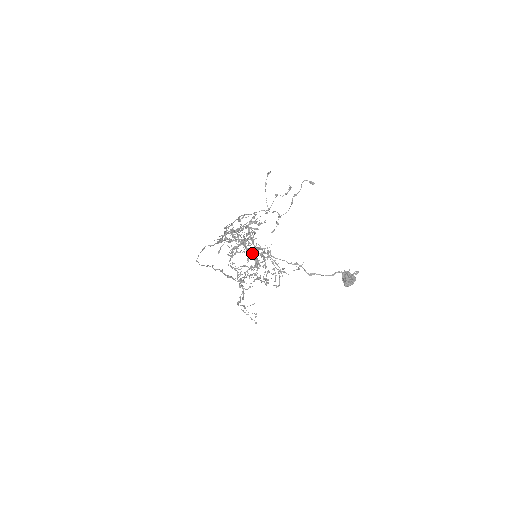
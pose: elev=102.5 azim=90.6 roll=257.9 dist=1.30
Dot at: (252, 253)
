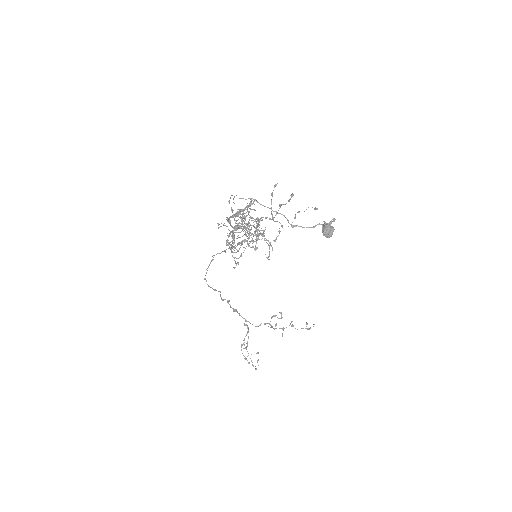
Dot at: (242, 198)
